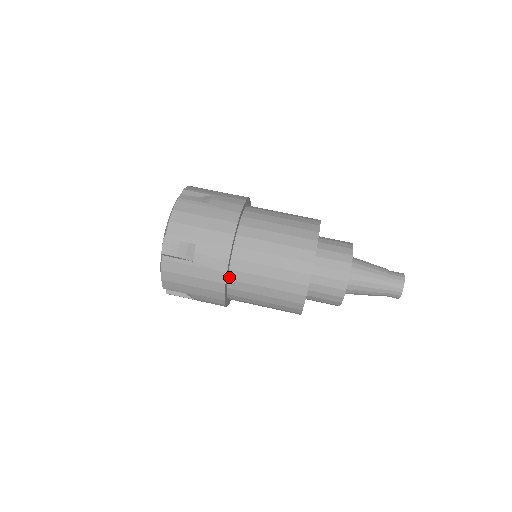
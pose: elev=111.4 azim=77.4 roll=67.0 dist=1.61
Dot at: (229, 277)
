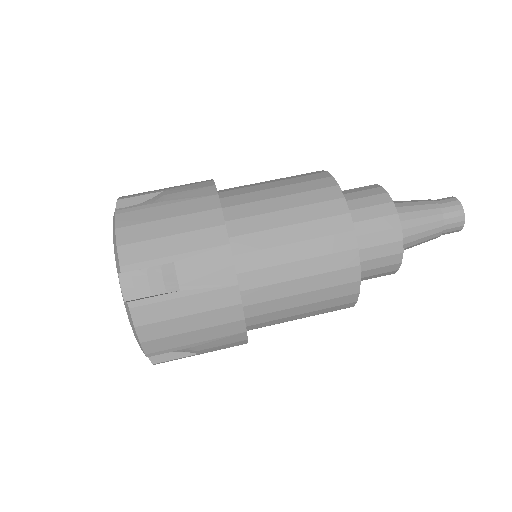
Dot at: occluded
